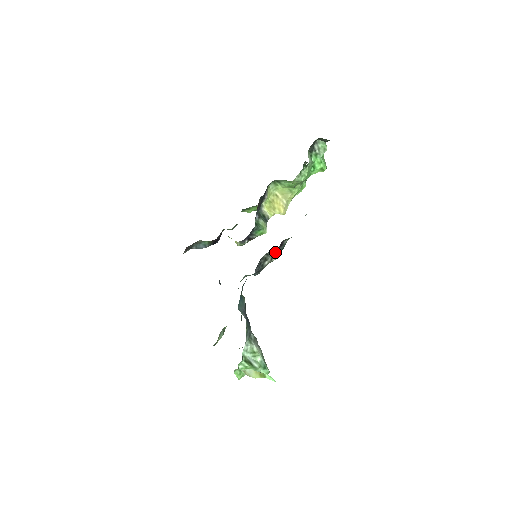
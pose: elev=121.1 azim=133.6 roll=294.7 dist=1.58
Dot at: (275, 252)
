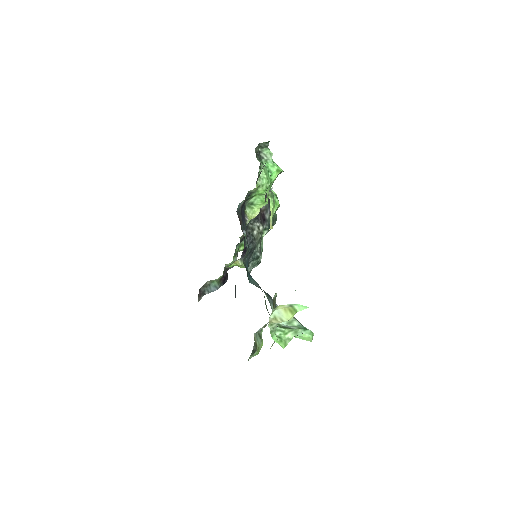
Dot at: (258, 221)
